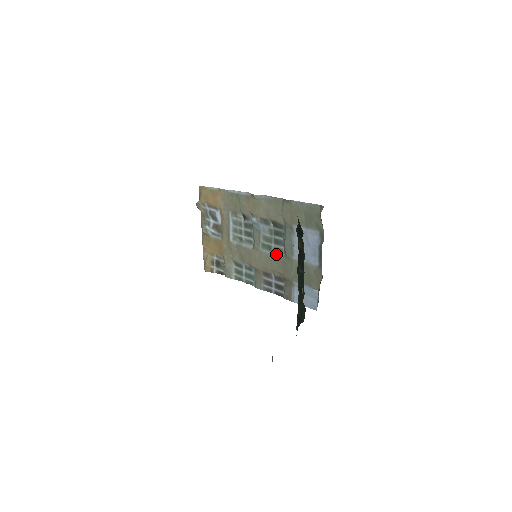
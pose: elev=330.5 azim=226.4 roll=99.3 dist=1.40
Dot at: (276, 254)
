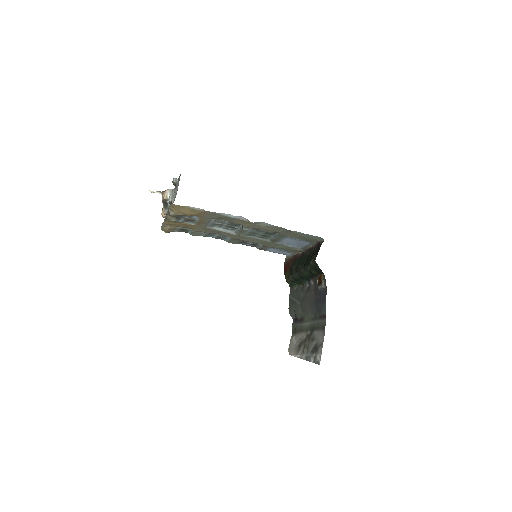
Dot at: (260, 239)
